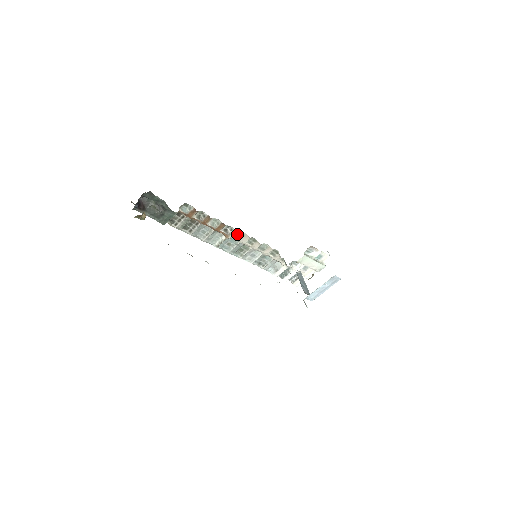
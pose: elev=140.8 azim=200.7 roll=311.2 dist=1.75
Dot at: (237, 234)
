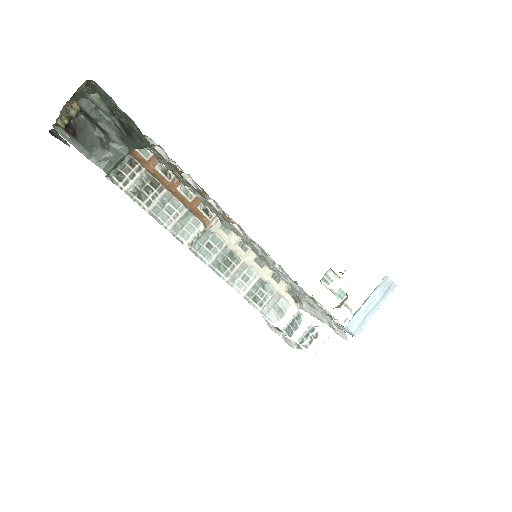
Dot at: occluded
